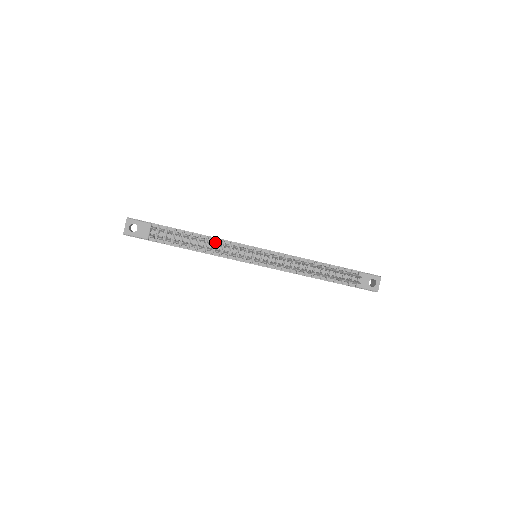
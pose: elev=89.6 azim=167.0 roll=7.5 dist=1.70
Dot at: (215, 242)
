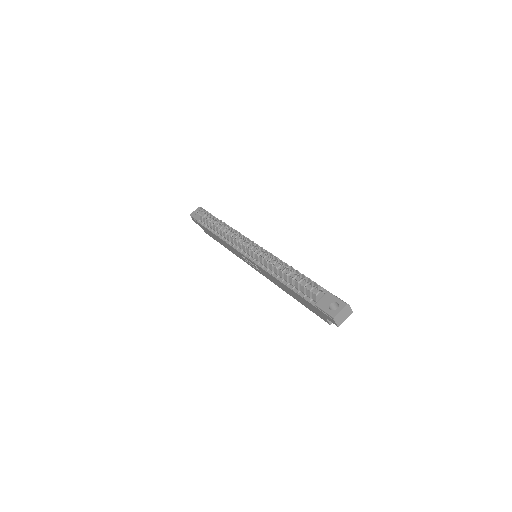
Dot at: occluded
